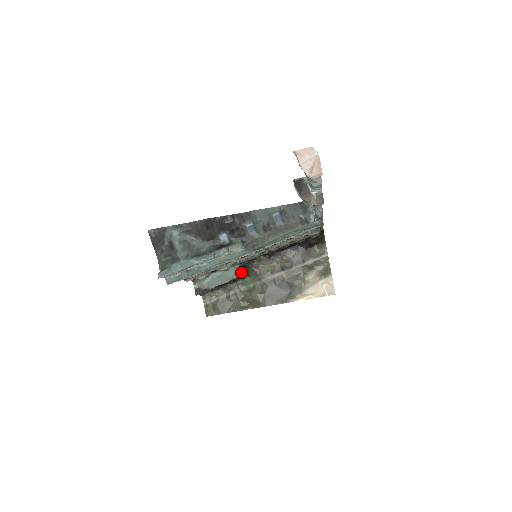
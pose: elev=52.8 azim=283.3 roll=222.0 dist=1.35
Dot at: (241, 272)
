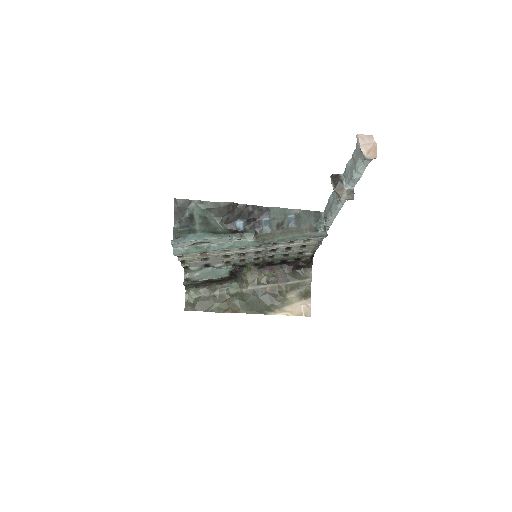
Dot at: (232, 273)
